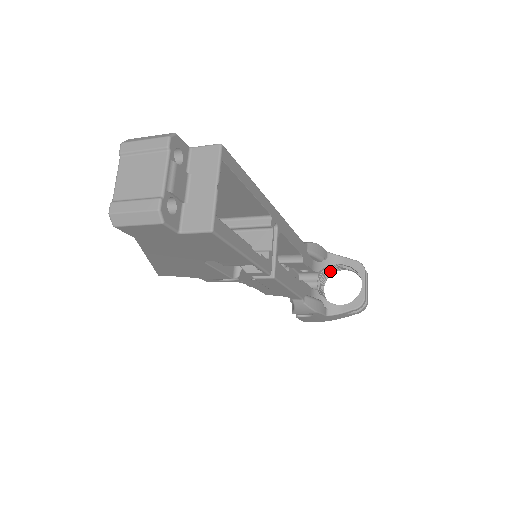
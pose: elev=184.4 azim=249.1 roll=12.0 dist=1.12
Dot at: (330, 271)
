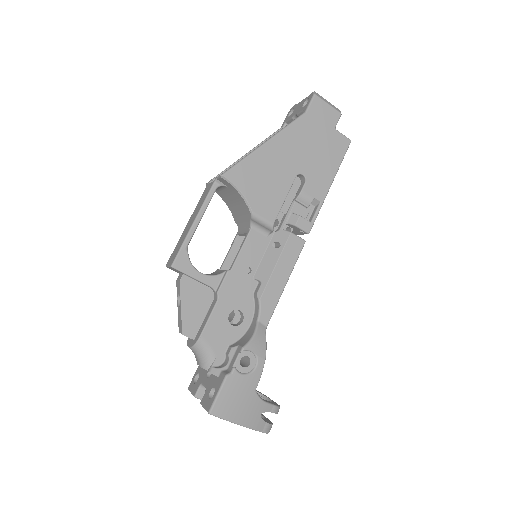
Dot at: occluded
